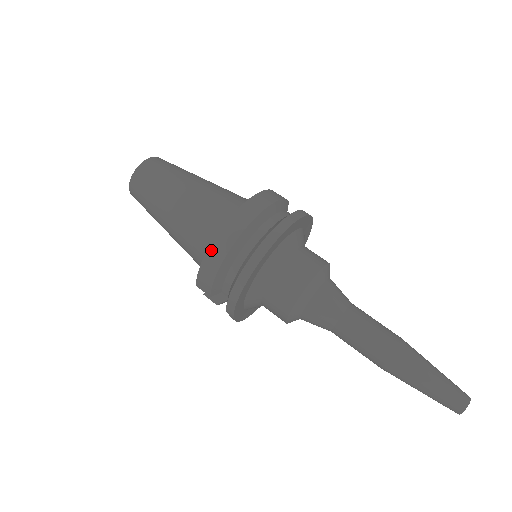
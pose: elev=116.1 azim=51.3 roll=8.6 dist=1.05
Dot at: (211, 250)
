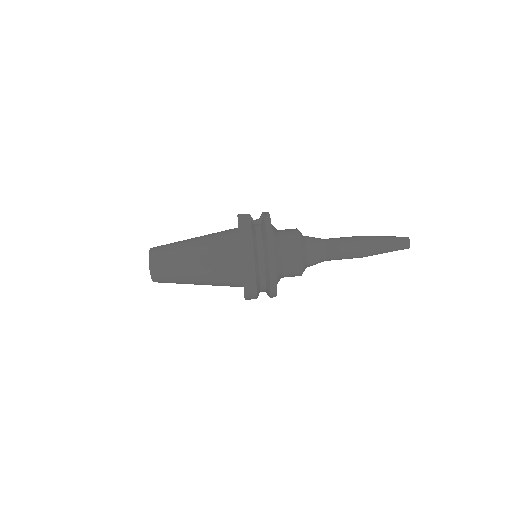
Dot at: (246, 292)
